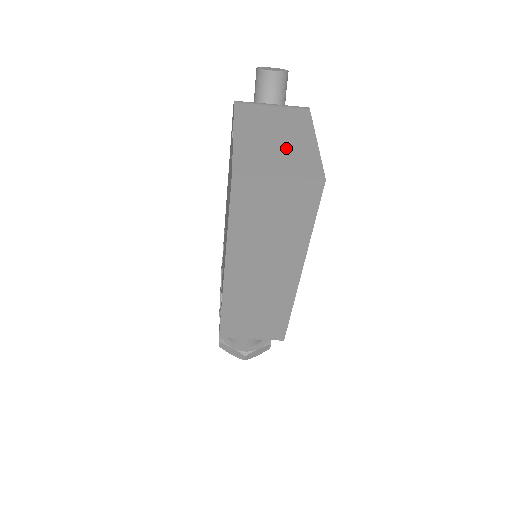
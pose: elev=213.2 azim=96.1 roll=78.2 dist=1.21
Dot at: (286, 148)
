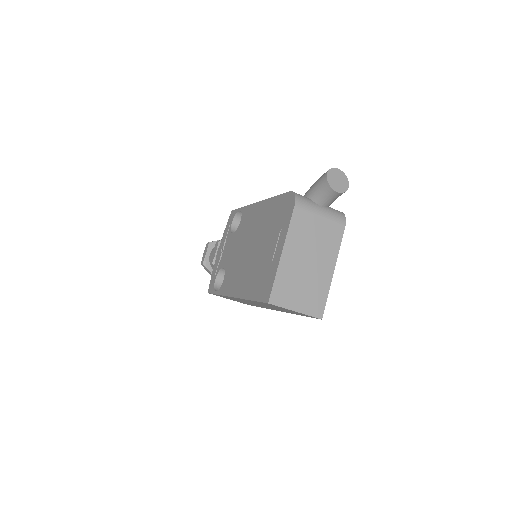
Dot at: (311, 279)
